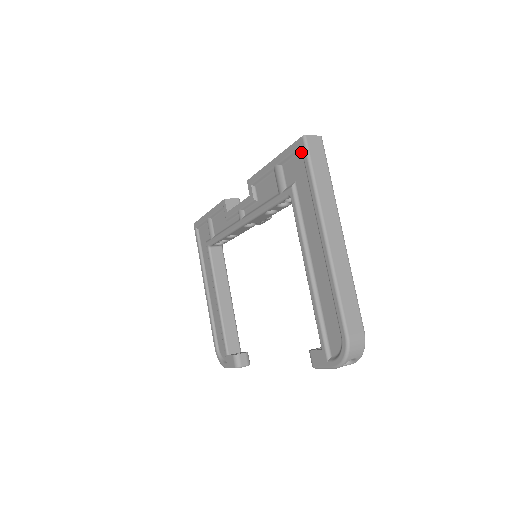
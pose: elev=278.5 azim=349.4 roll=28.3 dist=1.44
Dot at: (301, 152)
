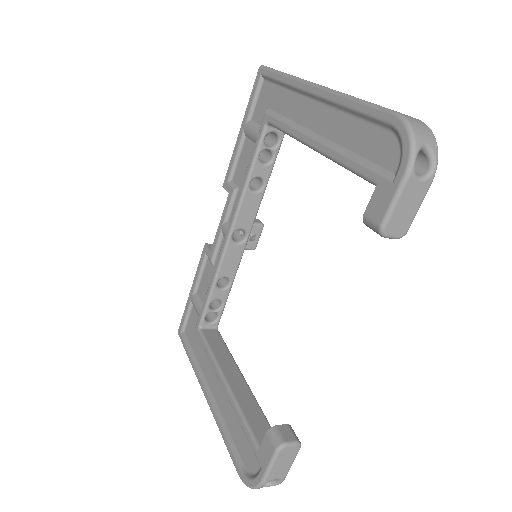
Dot at: (263, 81)
